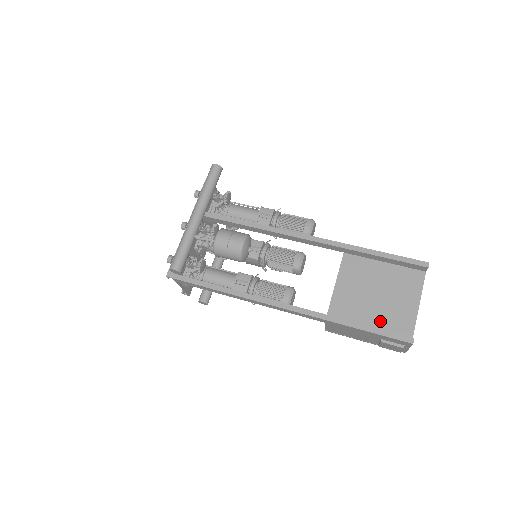
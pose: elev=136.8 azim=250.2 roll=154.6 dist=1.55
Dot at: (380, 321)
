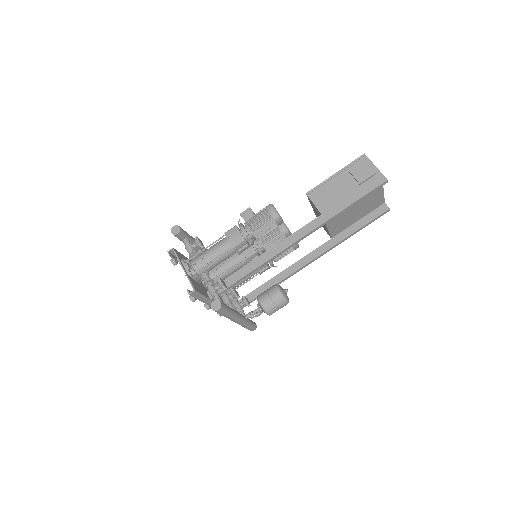
Dot at: (363, 213)
